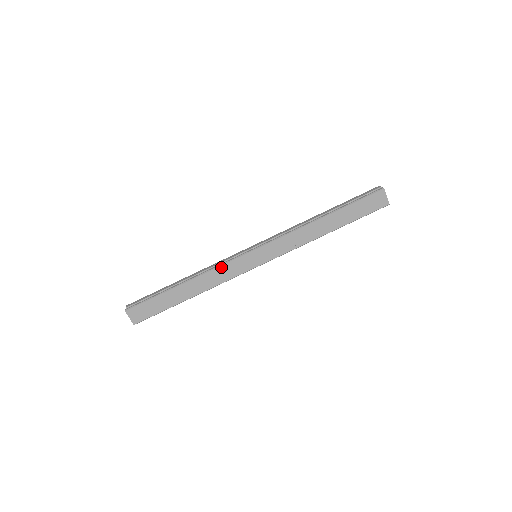
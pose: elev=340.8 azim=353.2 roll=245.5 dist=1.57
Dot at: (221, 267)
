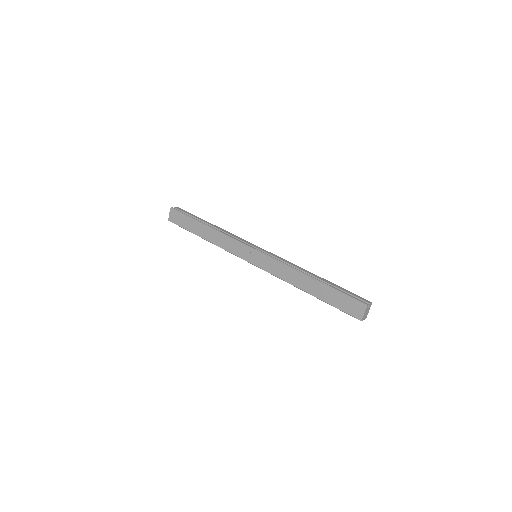
Dot at: (231, 239)
